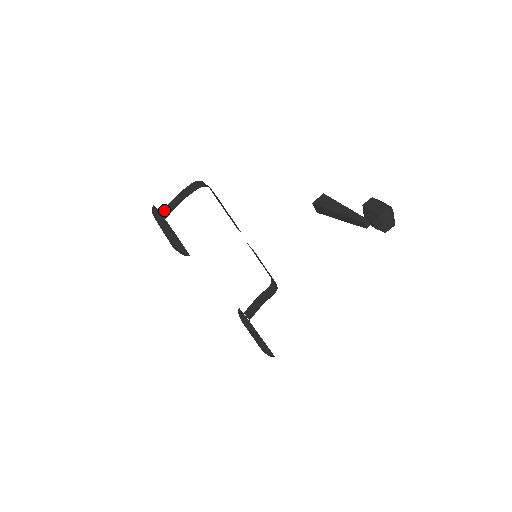
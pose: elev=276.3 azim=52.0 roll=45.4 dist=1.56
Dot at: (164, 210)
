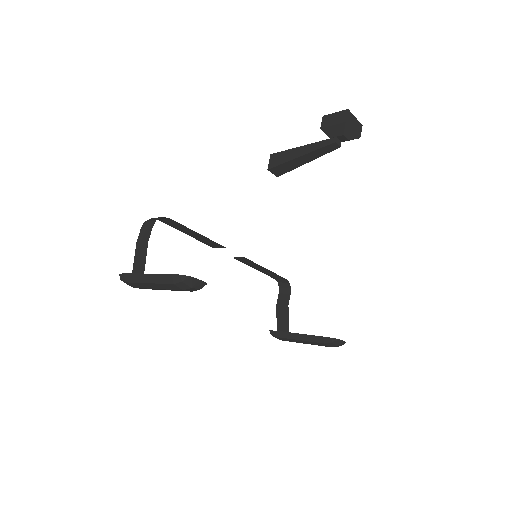
Dot at: (134, 272)
